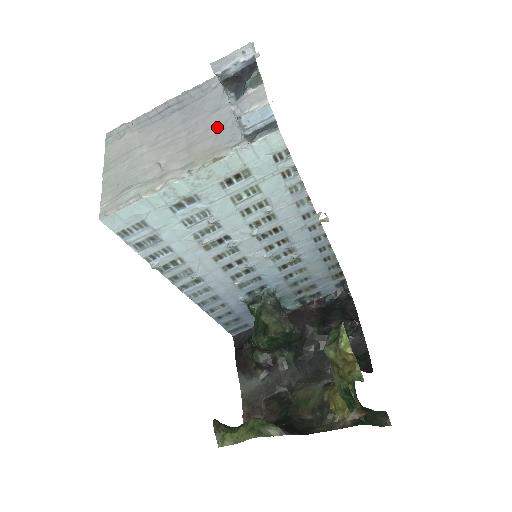
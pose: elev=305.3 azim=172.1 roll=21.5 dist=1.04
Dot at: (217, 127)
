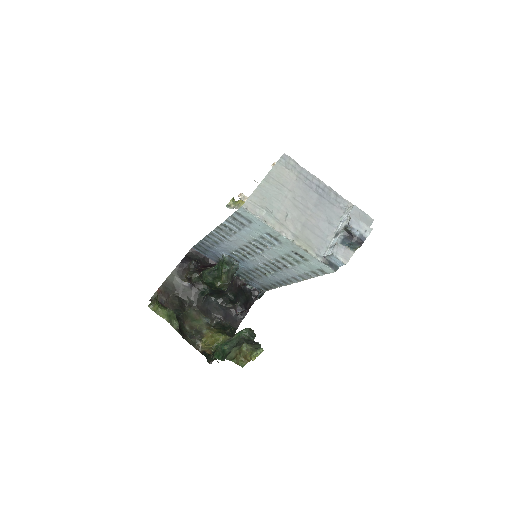
Dot at: (322, 232)
